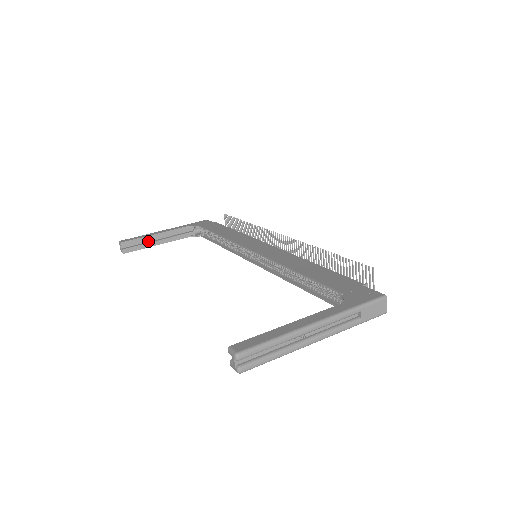
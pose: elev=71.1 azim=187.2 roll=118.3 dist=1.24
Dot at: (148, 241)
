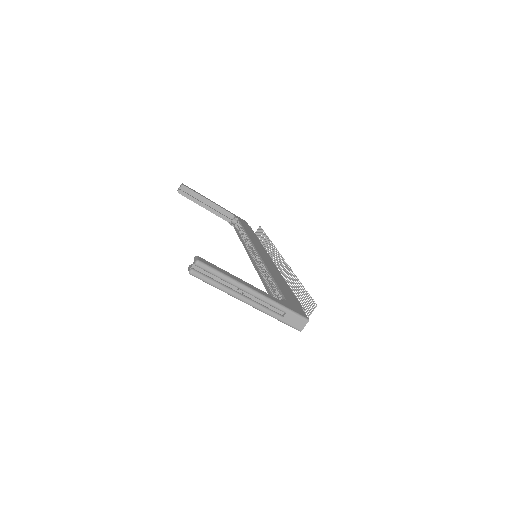
Dot at: (199, 199)
